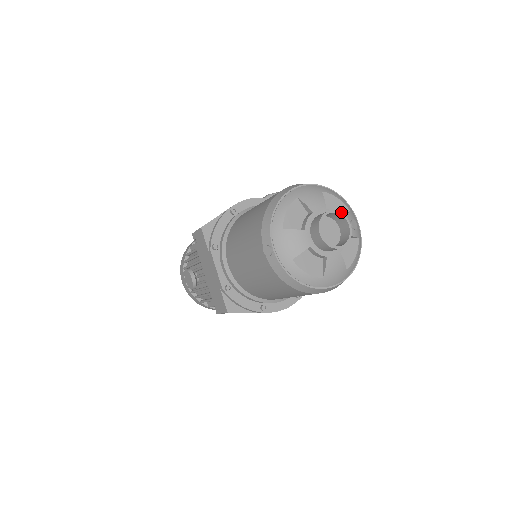
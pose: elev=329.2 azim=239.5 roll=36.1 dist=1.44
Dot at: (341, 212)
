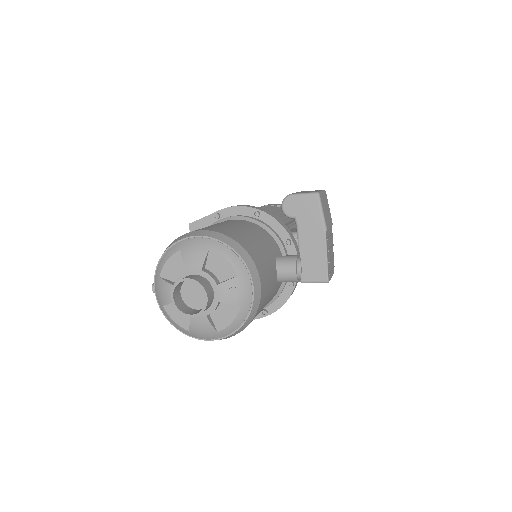
Dot at: (227, 275)
